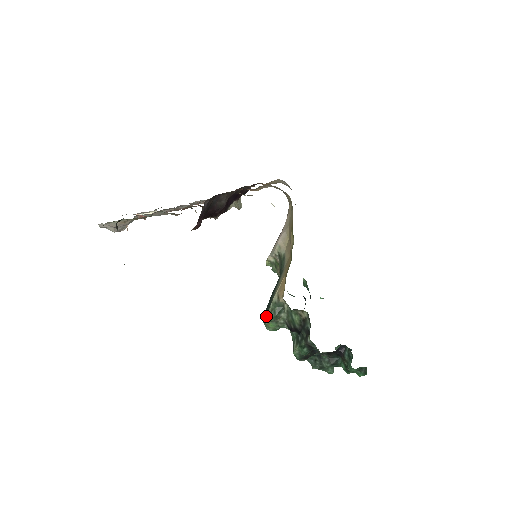
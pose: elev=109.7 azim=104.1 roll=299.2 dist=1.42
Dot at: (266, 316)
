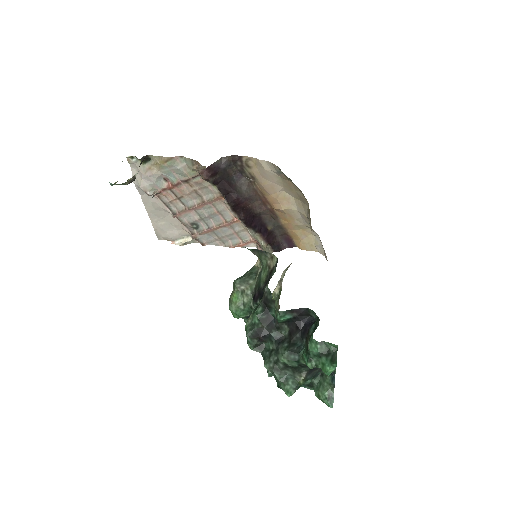
Dot at: (233, 282)
